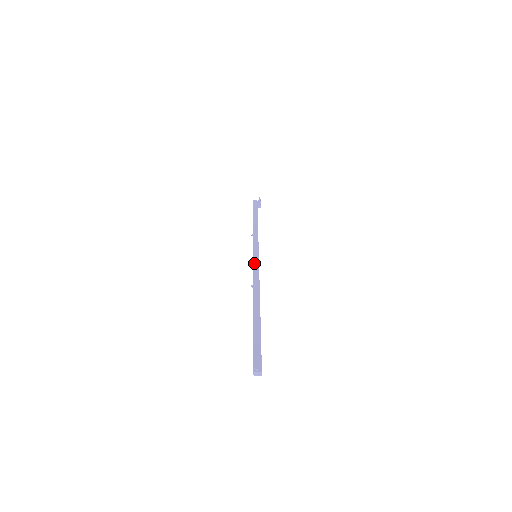
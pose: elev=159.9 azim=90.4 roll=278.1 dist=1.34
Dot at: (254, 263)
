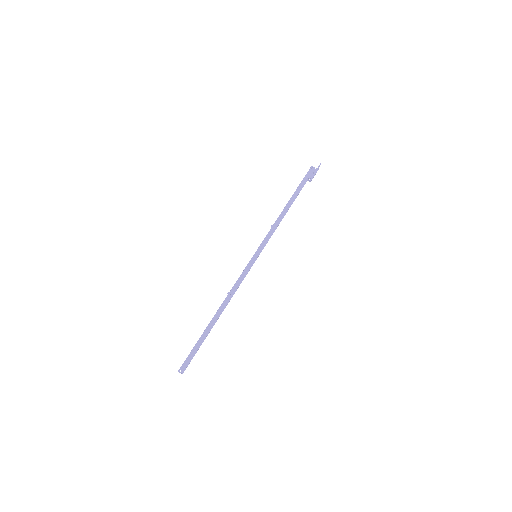
Dot at: (247, 266)
